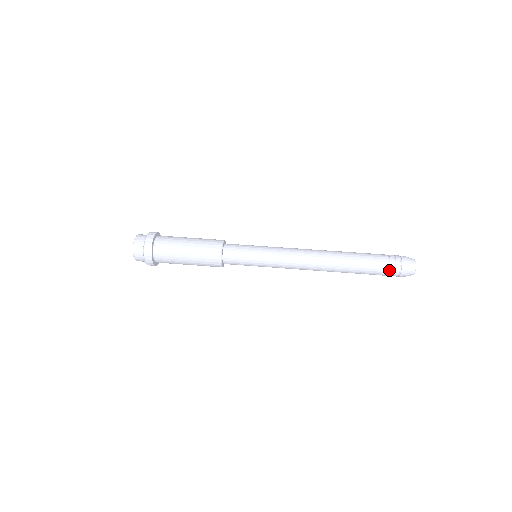
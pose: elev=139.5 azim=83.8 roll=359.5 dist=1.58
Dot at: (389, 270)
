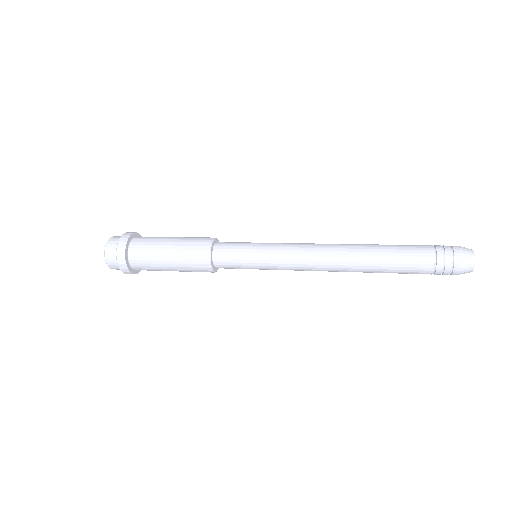
Dot at: (435, 271)
